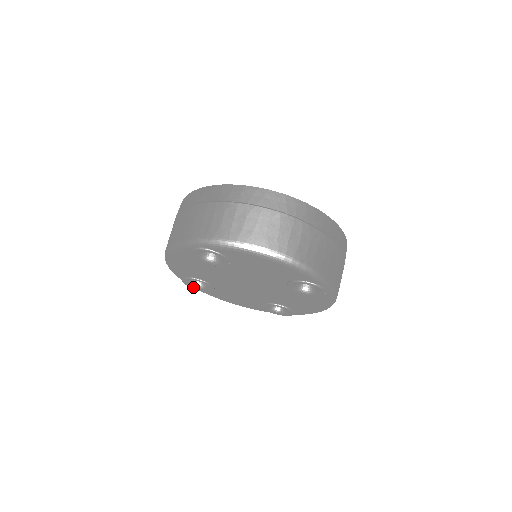
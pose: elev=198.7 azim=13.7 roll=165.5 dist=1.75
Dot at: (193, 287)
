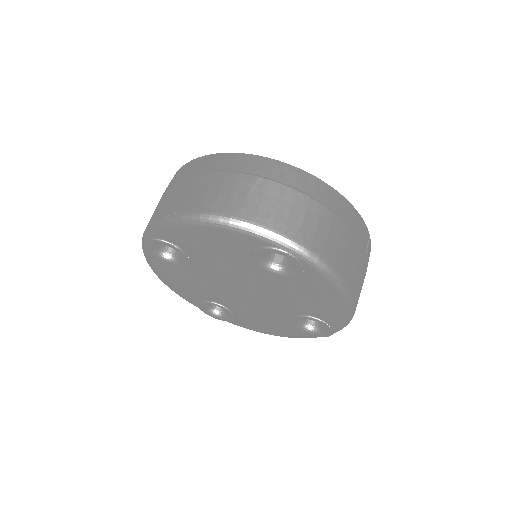
Dot at: (219, 318)
